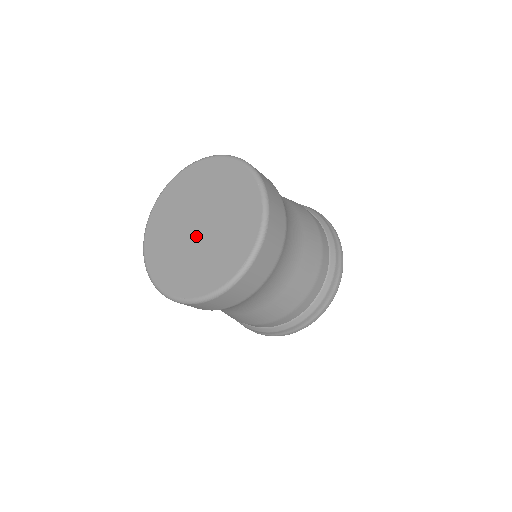
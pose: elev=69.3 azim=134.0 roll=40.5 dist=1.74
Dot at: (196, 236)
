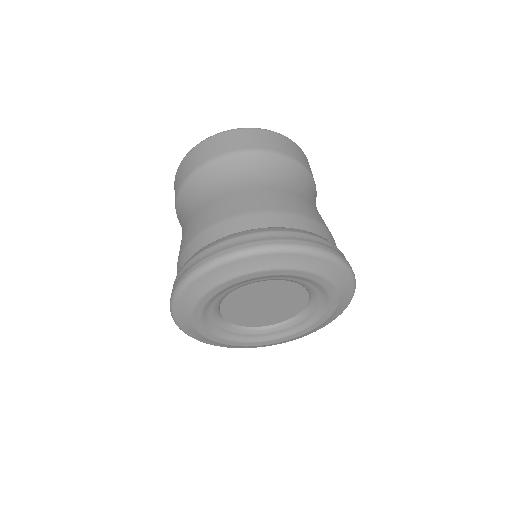
Dot at: occluded
